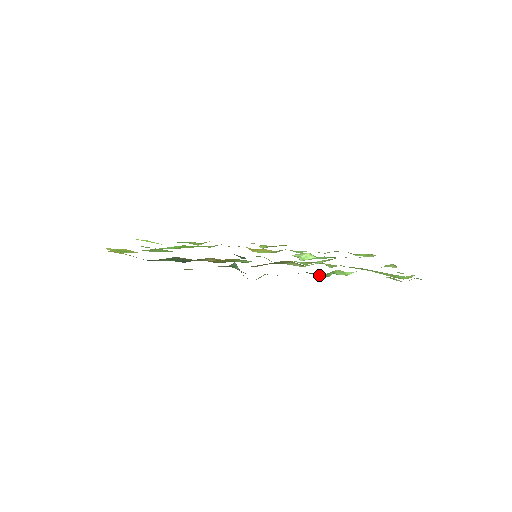
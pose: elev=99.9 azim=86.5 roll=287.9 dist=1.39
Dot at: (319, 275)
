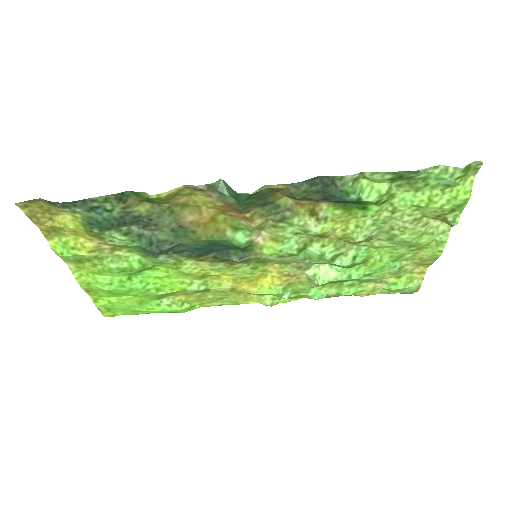
Dot at: (341, 191)
